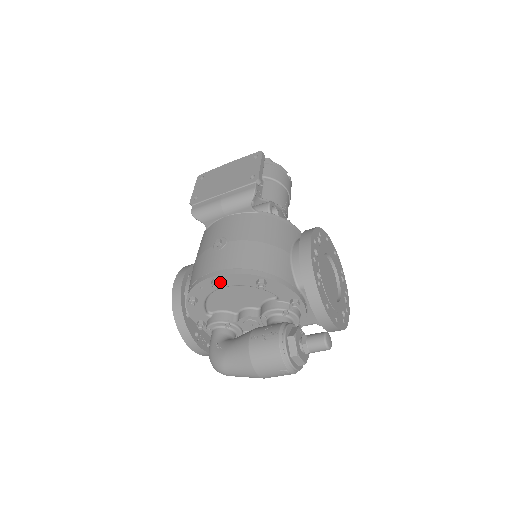
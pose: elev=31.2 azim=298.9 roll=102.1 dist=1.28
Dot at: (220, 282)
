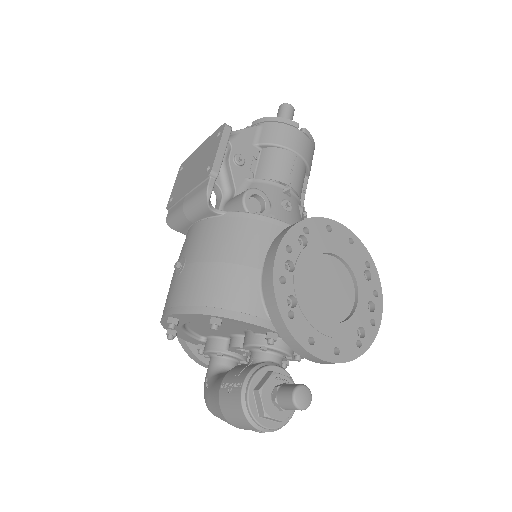
Dot at: (176, 321)
